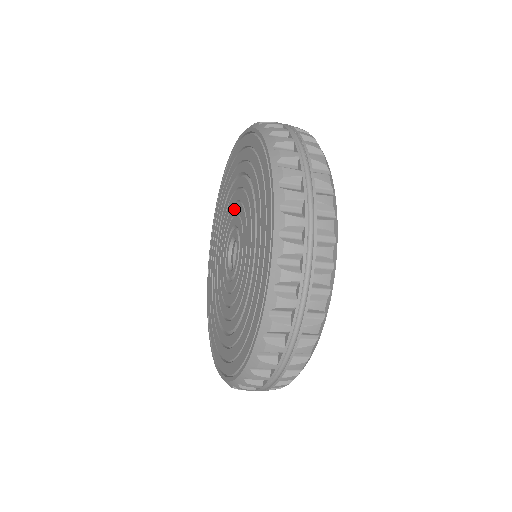
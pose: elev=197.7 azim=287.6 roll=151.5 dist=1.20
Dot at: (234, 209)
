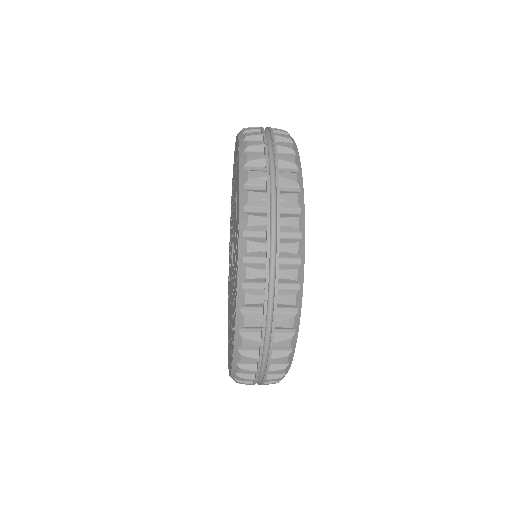
Dot at: (233, 213)
